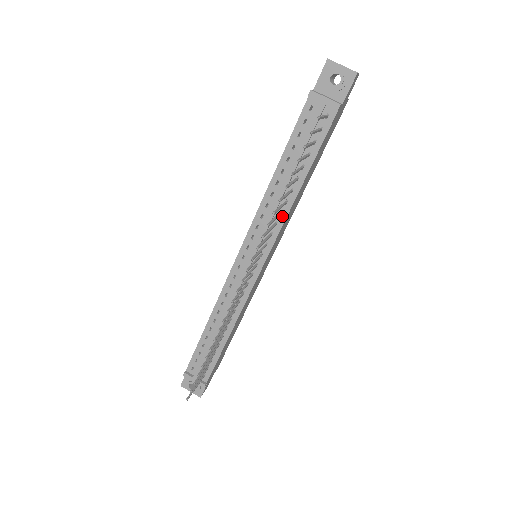
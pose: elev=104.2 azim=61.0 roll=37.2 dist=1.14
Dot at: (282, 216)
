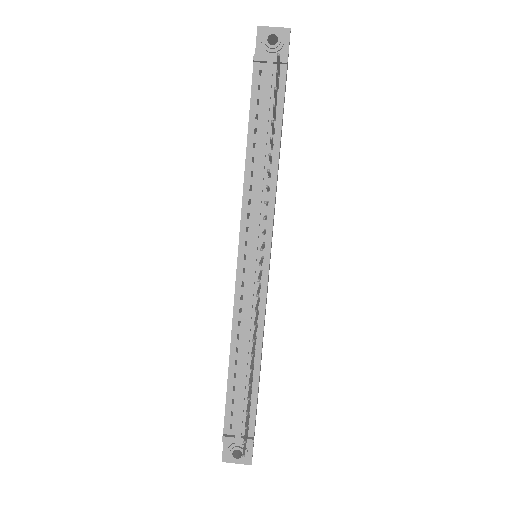
Dot at: (271, 193)
